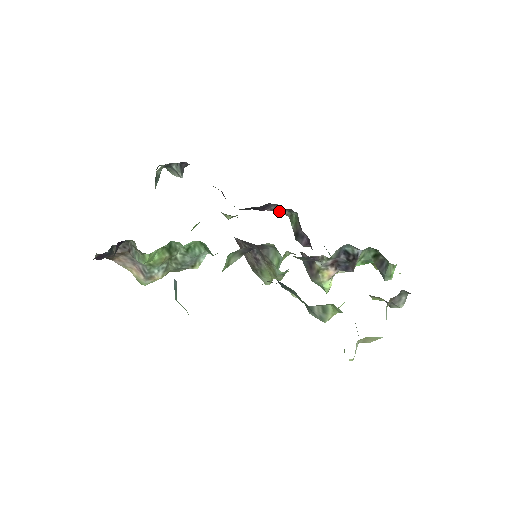
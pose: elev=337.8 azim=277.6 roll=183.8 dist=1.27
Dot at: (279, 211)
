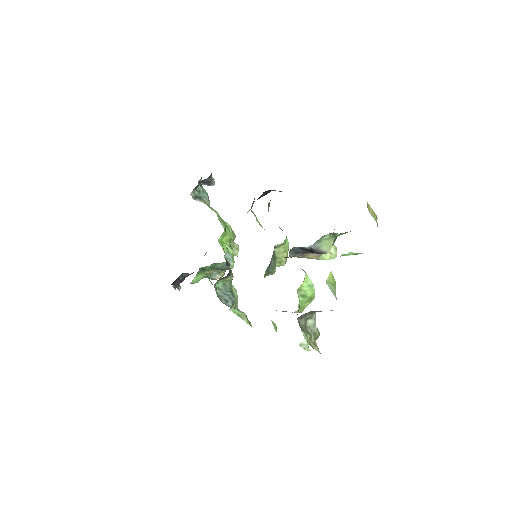
Dot at: occluded
